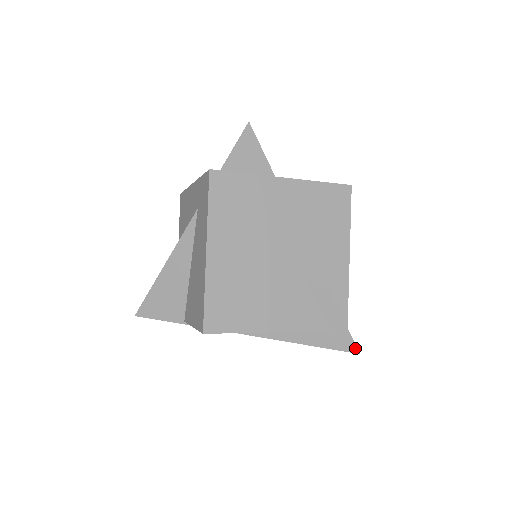
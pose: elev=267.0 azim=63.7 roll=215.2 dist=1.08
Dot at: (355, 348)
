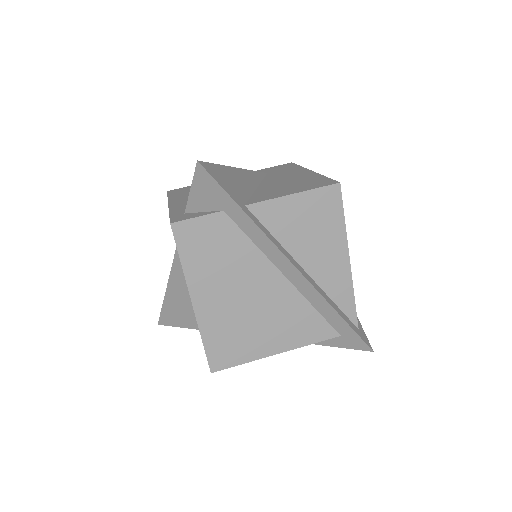
Dot at: (368, 348)
